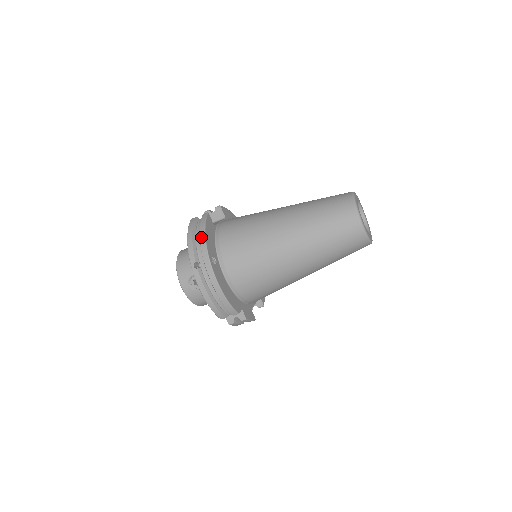
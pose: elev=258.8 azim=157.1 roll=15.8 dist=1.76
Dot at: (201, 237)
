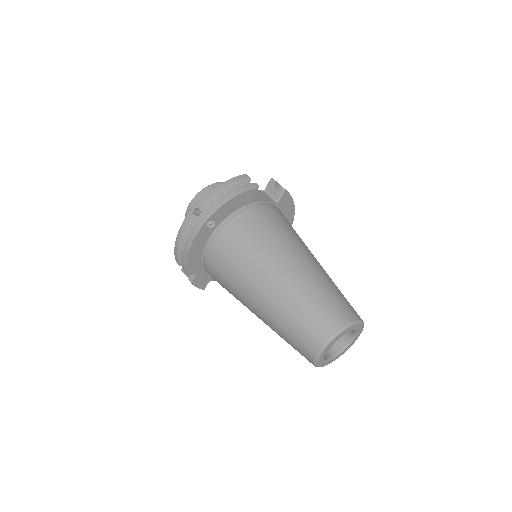
Dot at: (224, 198)
